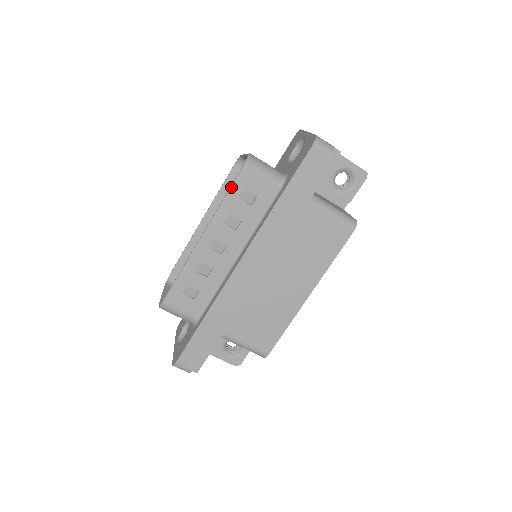
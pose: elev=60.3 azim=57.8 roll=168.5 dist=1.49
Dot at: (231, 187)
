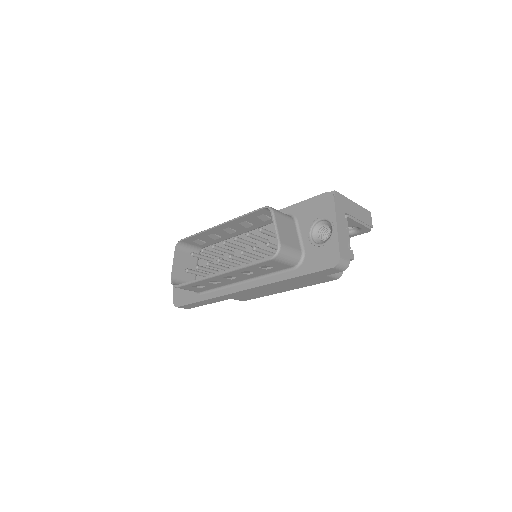
Dot at: (255, 263)
